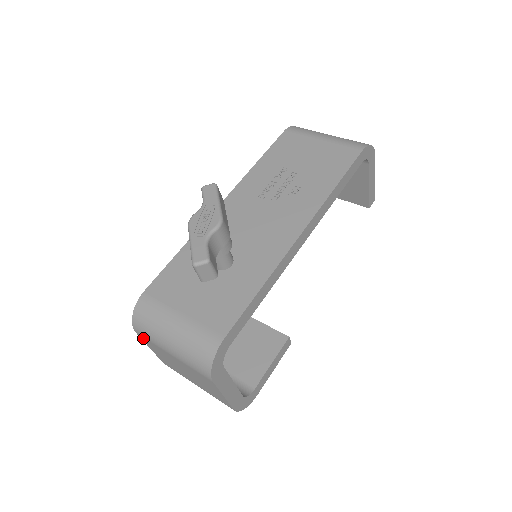
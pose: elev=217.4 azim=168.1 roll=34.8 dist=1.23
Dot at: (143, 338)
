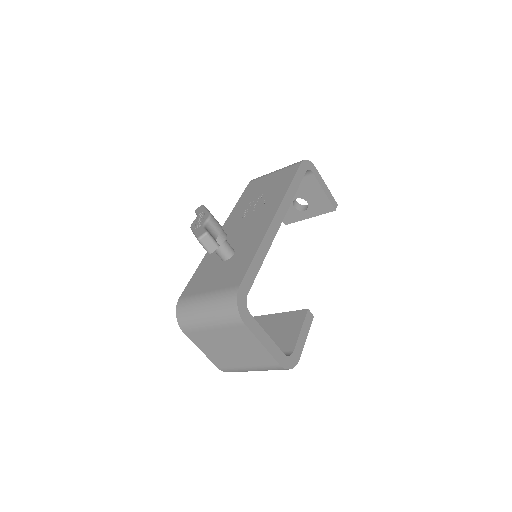
Dot at: (190, 335)
